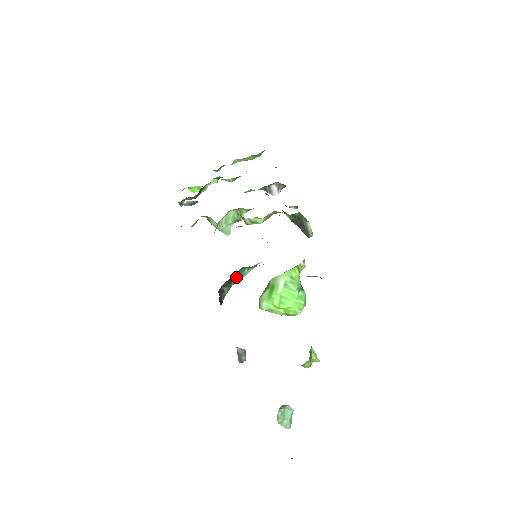
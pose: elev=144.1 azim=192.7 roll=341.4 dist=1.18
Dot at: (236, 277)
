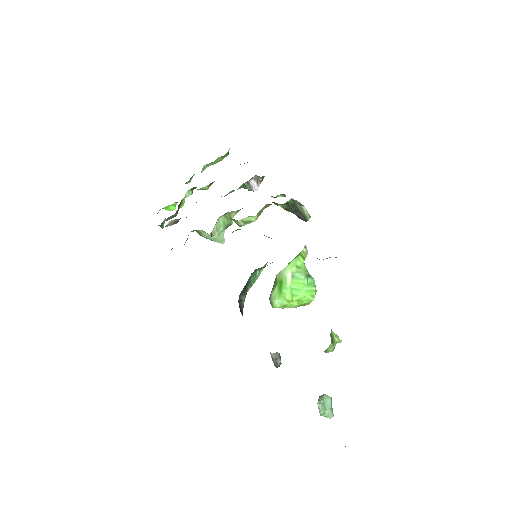
Dot at: (250, 282)
